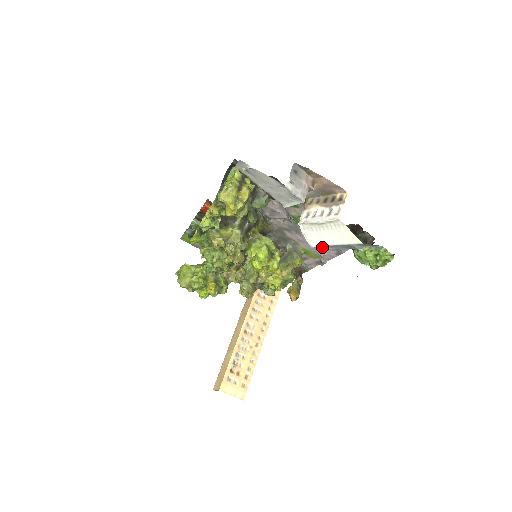
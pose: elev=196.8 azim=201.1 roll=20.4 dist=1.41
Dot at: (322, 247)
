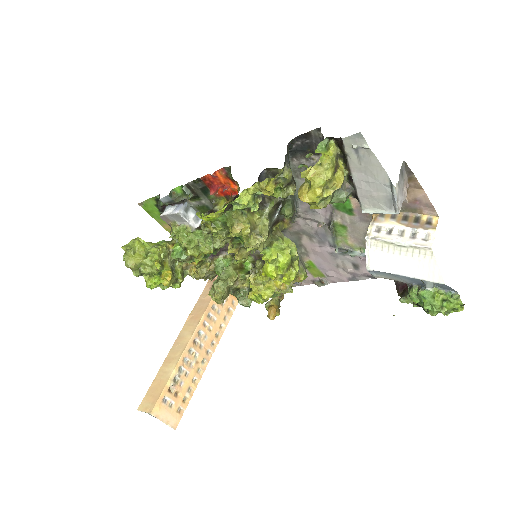
Dot at: (377, 272)
